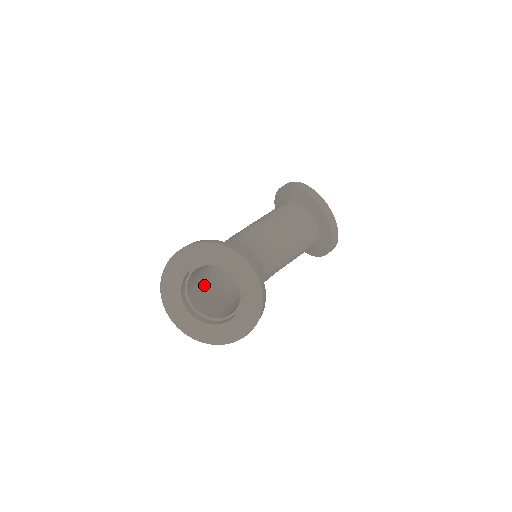
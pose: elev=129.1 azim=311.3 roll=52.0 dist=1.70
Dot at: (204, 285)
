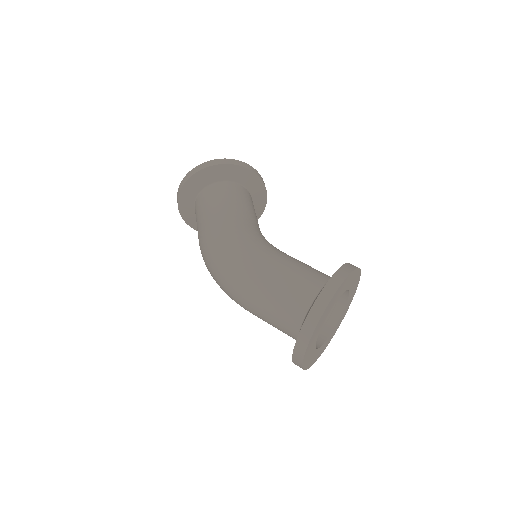
Dot at: (263, 306)
